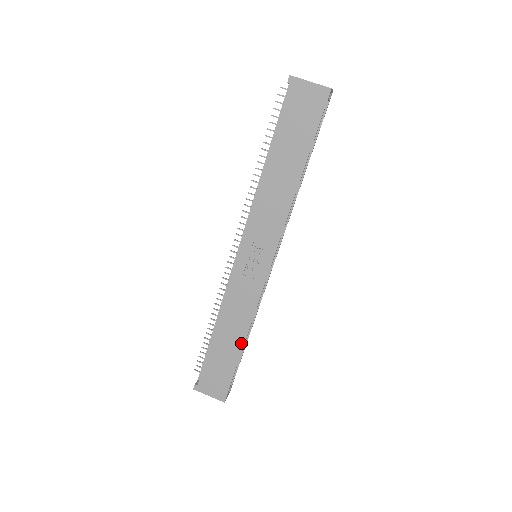
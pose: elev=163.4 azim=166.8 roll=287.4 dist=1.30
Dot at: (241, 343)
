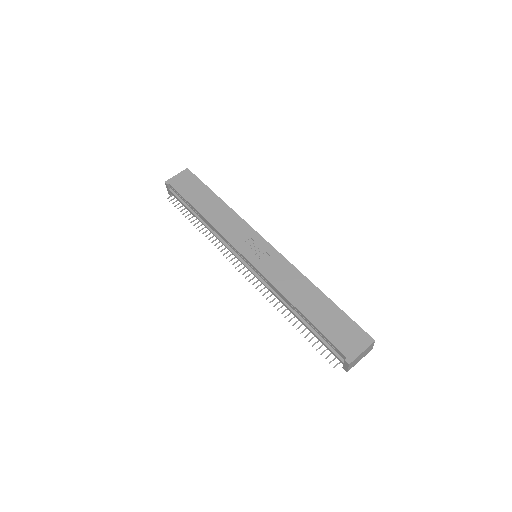
Dot at: (319, 293)
